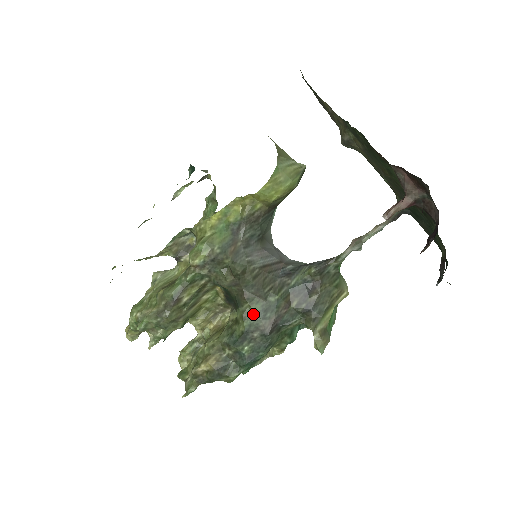
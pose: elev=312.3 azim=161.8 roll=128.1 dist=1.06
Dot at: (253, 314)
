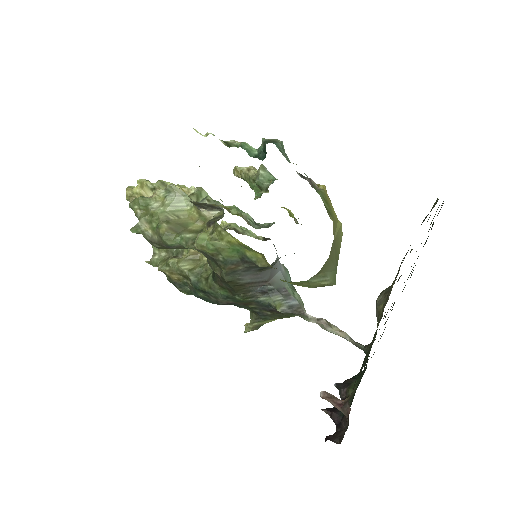
Dot at: (219, 292)
